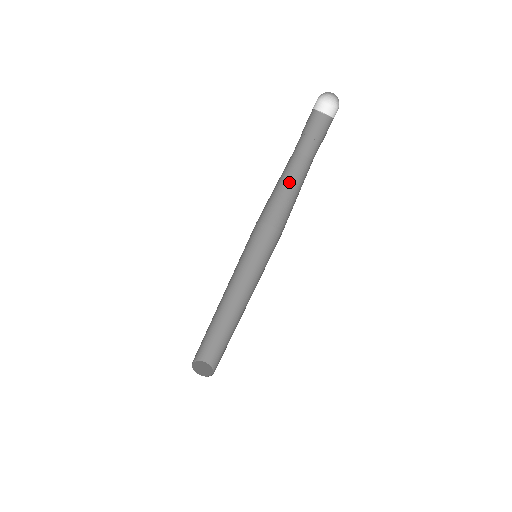
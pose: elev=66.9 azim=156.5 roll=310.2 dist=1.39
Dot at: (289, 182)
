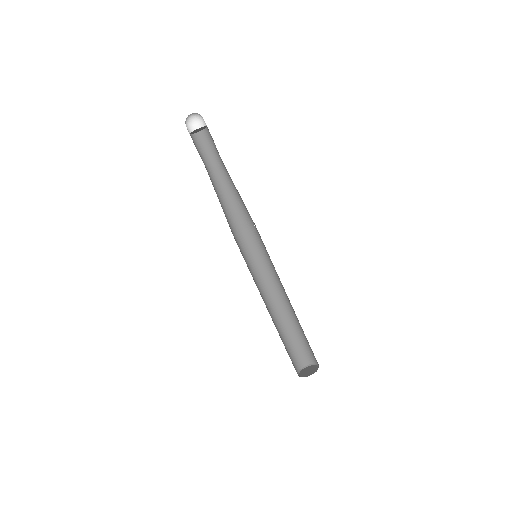
Dot at: (234, 187)
